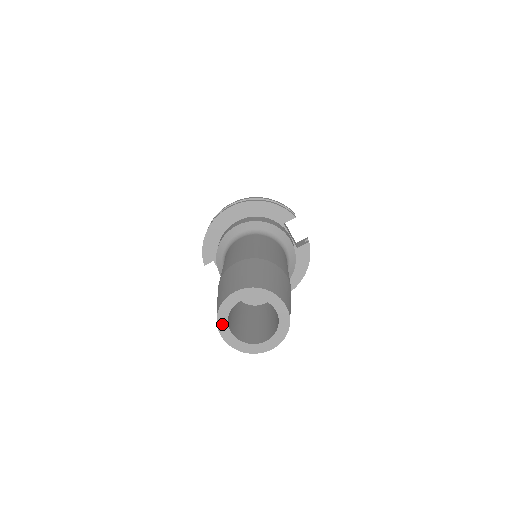
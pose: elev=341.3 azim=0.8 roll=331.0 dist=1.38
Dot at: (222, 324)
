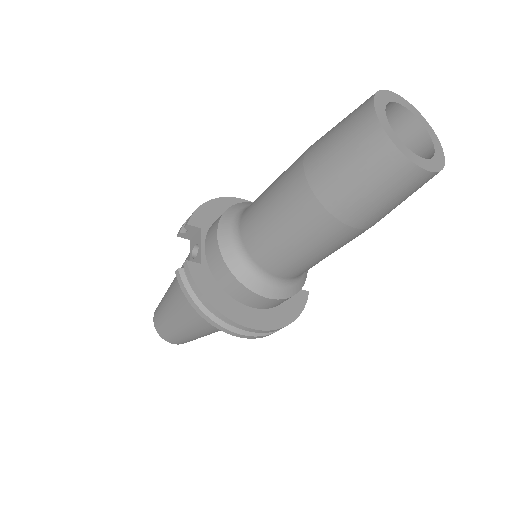
Dot at: (379, 102)
